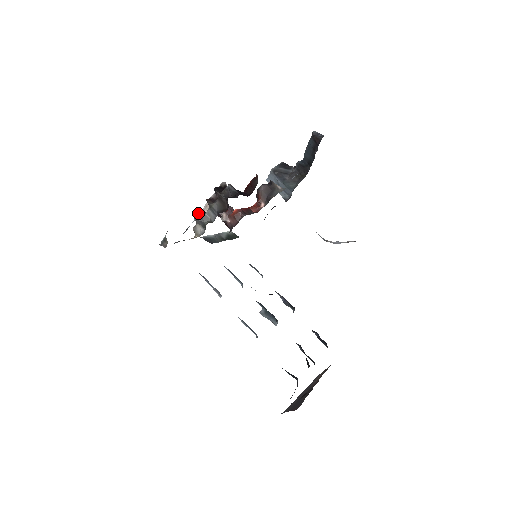
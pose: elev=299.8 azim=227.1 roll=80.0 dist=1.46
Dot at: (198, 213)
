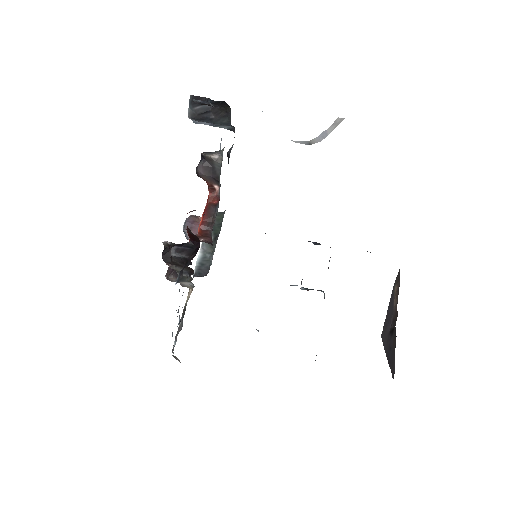
Dot at: (172, 278)
